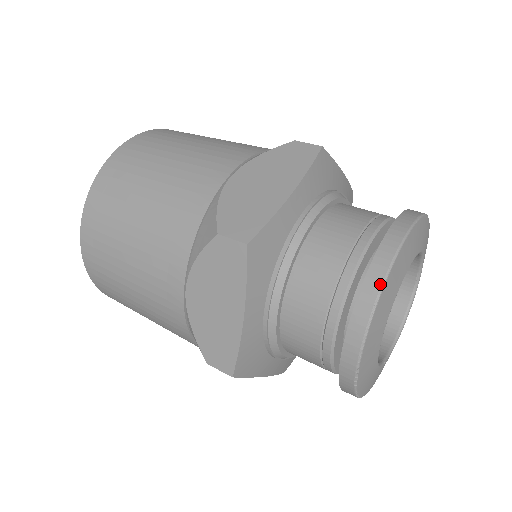
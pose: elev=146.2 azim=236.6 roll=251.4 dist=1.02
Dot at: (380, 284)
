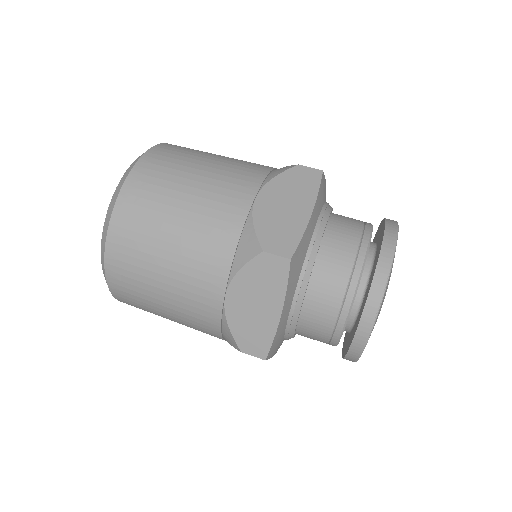
Dot at: (385, 282)
